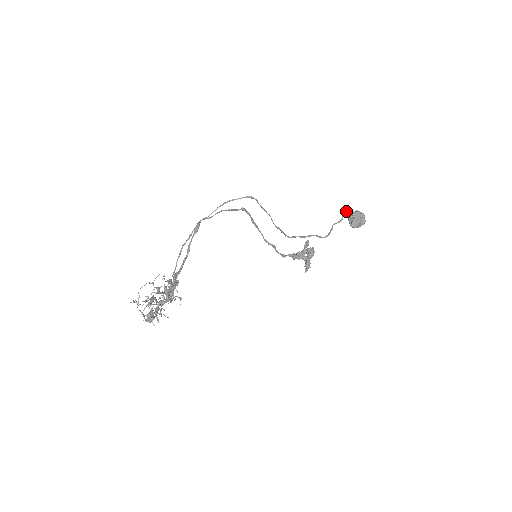
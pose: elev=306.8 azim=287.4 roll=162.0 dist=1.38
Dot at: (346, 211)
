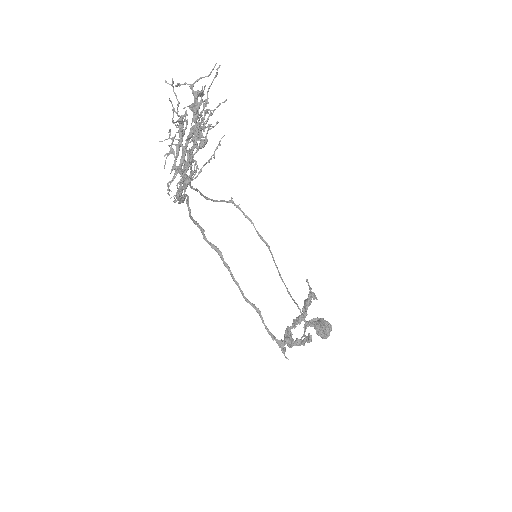
Dot at: occluded
